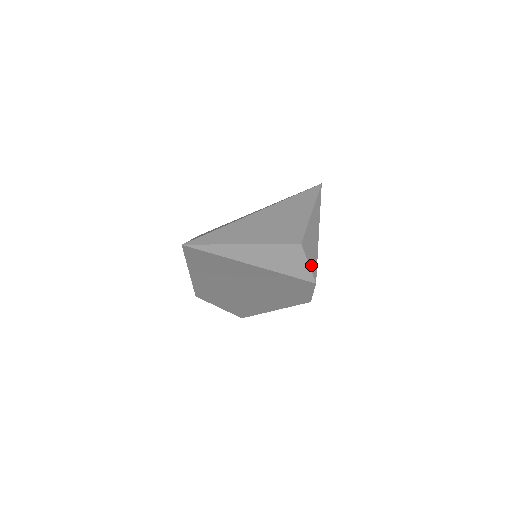
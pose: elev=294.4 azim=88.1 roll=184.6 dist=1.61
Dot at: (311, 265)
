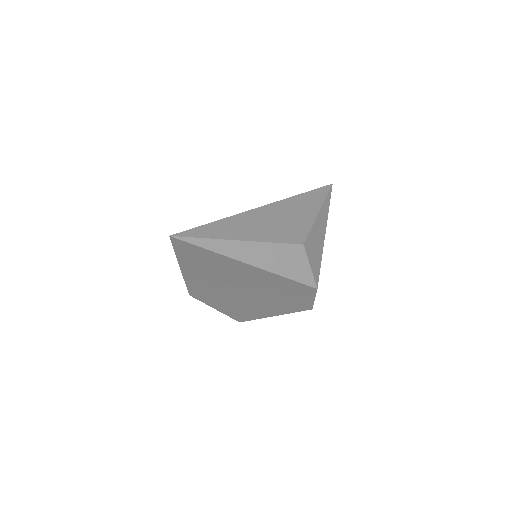
Dot at: (313, 269)
